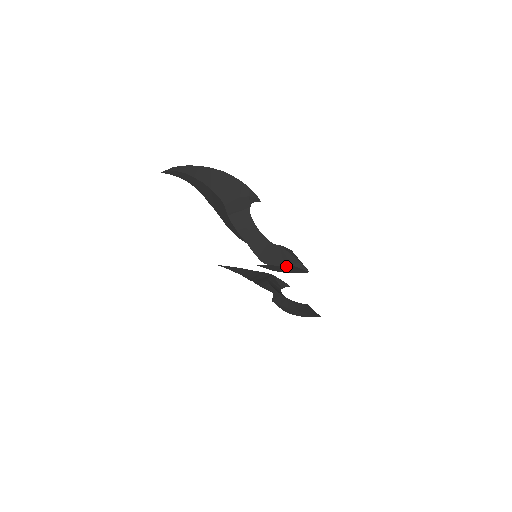
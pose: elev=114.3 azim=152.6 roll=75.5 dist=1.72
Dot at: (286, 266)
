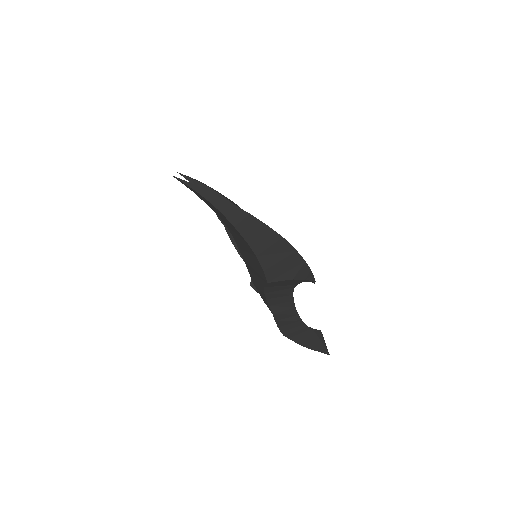
Dot at: (308, 348)
